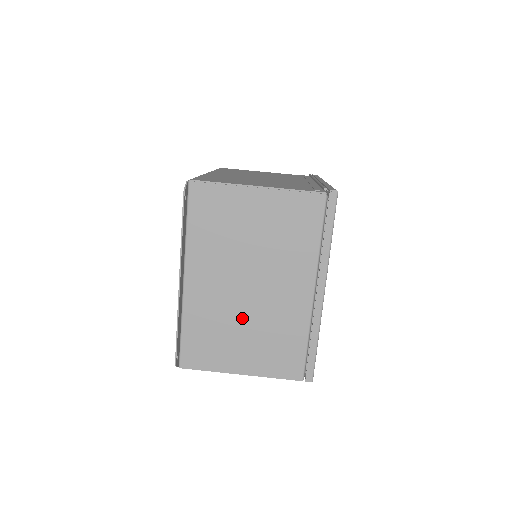
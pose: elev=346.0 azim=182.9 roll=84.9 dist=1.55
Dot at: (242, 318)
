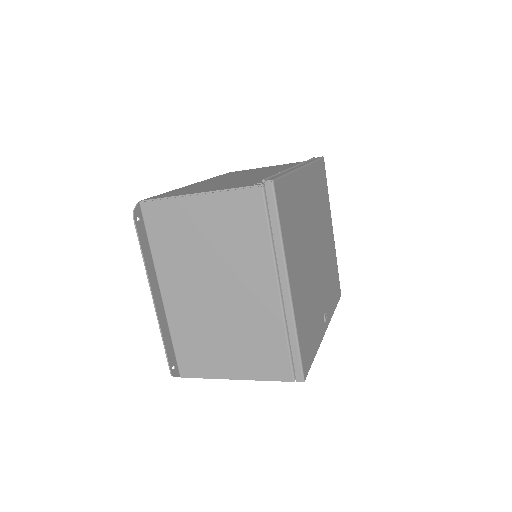
Dot at: (220, 324)
